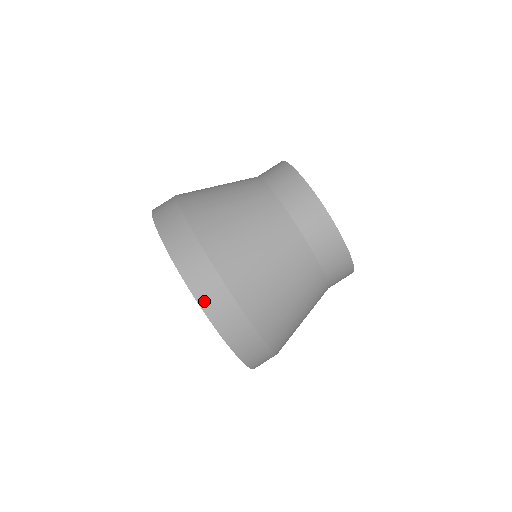
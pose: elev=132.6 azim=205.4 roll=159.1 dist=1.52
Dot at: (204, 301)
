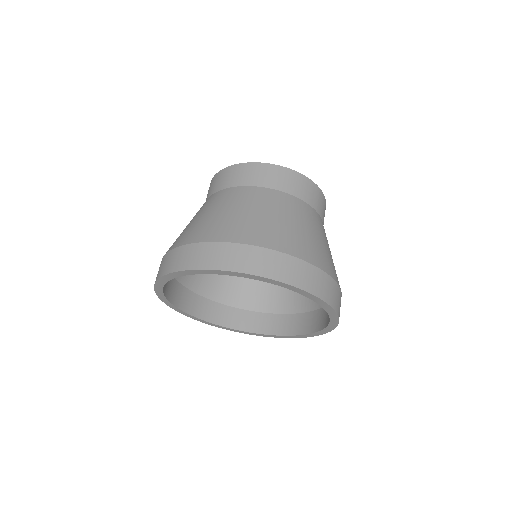
Dot at: (326, 297)
